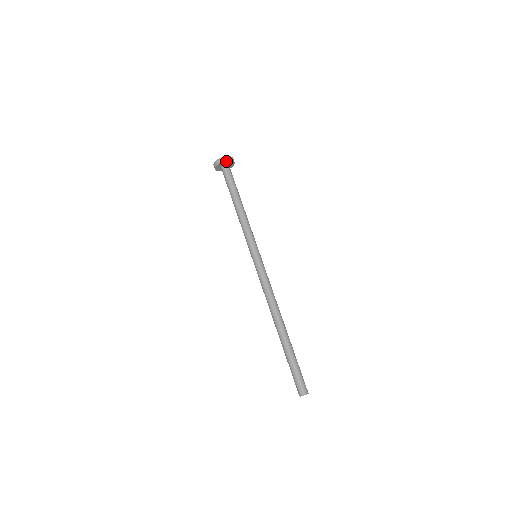
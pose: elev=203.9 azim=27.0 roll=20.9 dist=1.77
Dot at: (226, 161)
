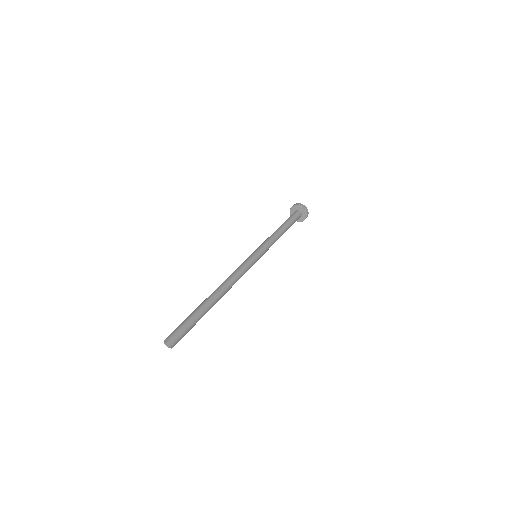
Dot at: (302, 208)
